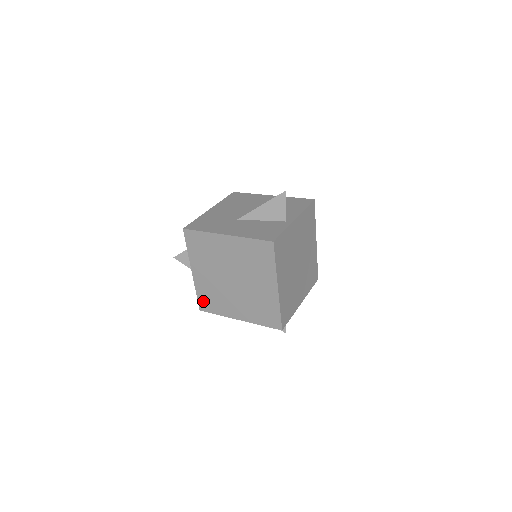
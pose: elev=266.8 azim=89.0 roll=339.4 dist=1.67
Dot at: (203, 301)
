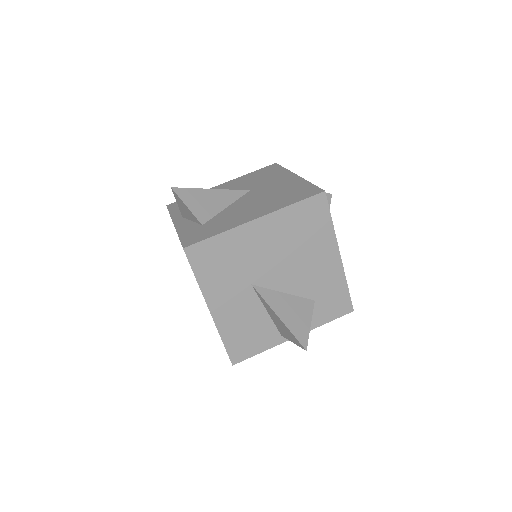
Dot at: occluded
